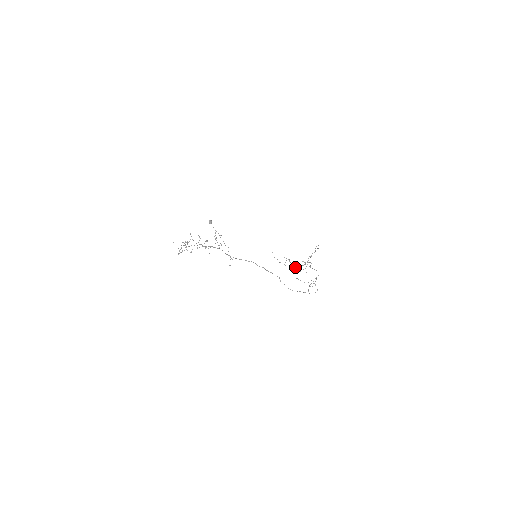
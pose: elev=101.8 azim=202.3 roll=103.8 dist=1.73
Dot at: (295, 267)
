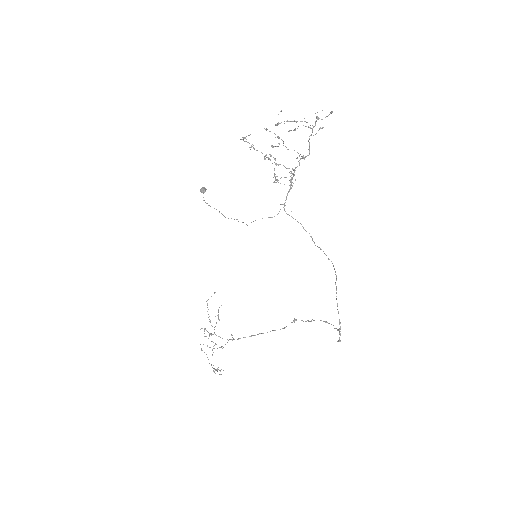
Dot at: occluded
